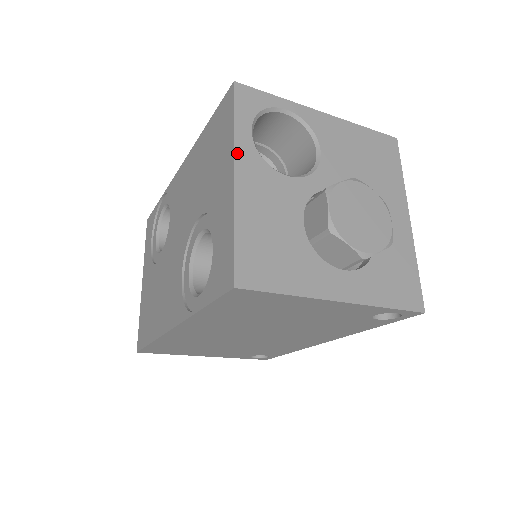
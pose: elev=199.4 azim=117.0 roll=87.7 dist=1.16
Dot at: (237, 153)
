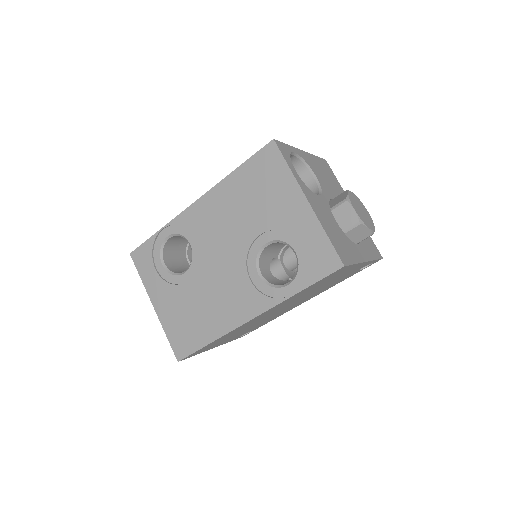
Dot at: (301, 187)
